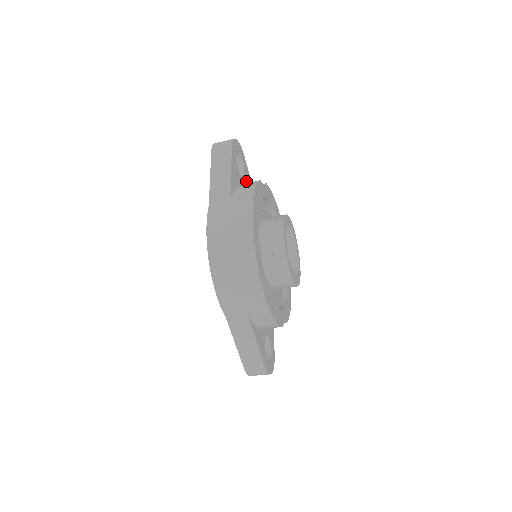
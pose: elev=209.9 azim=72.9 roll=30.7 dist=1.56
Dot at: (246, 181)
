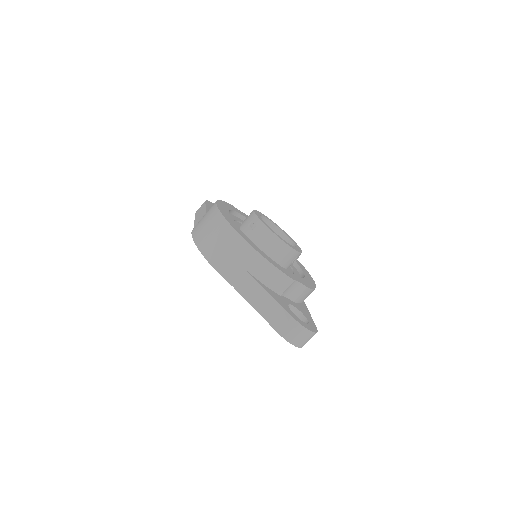
Dot at: occluded
